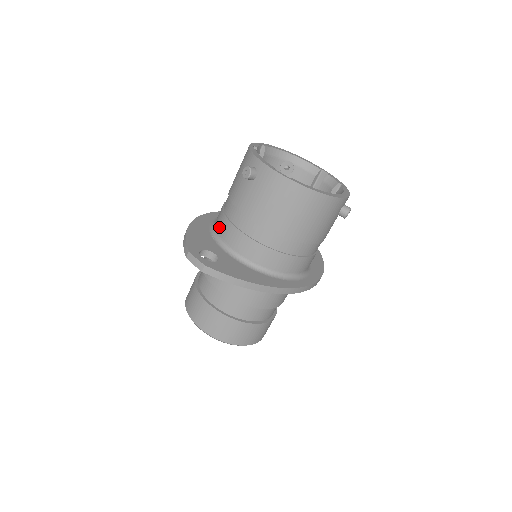
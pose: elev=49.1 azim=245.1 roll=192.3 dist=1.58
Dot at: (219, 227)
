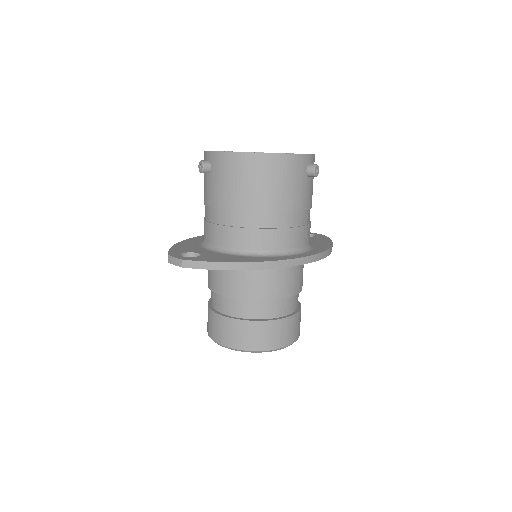
Dot at: (204, 234)
